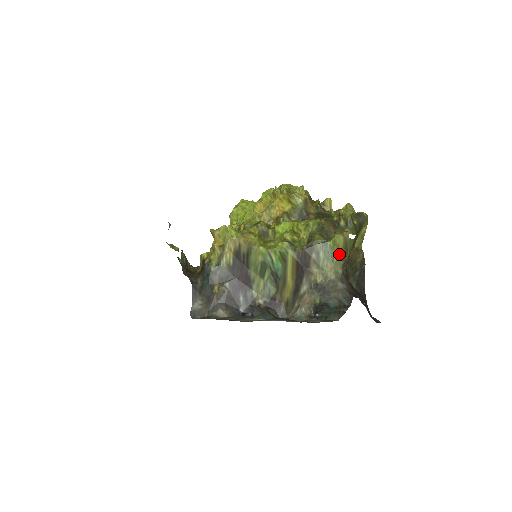
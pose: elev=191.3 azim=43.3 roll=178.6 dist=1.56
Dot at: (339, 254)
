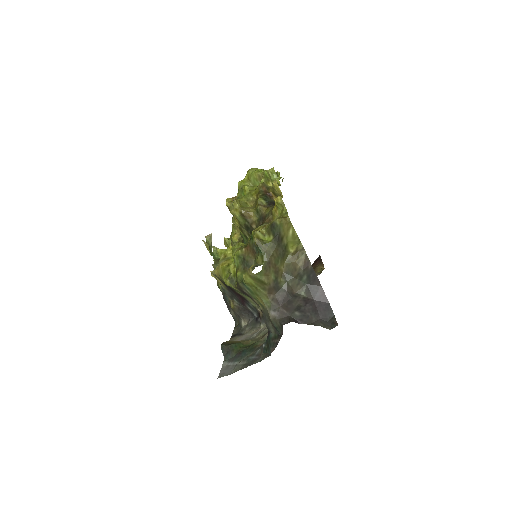
Dot at: (257, 288)
